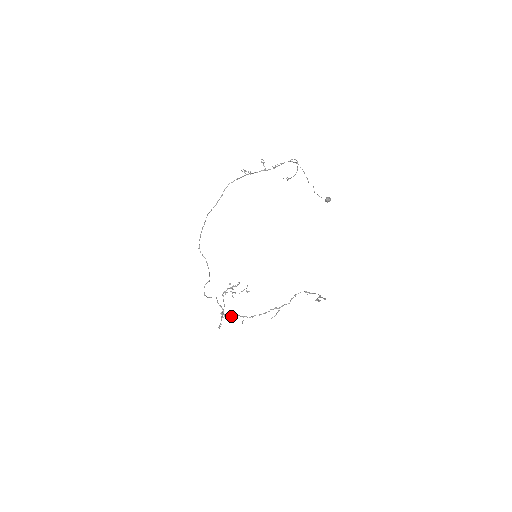
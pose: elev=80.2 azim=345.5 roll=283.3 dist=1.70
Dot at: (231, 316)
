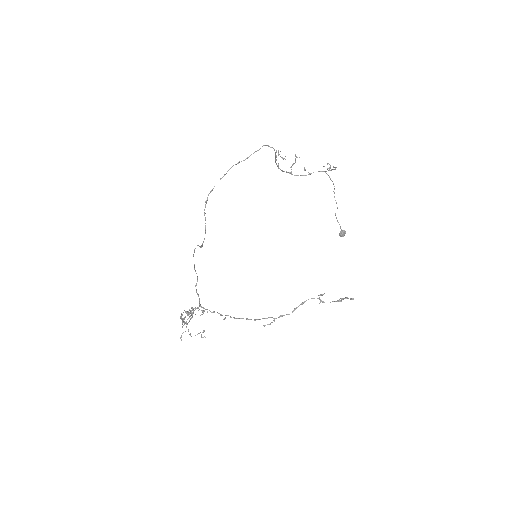
Dot at: occluded
